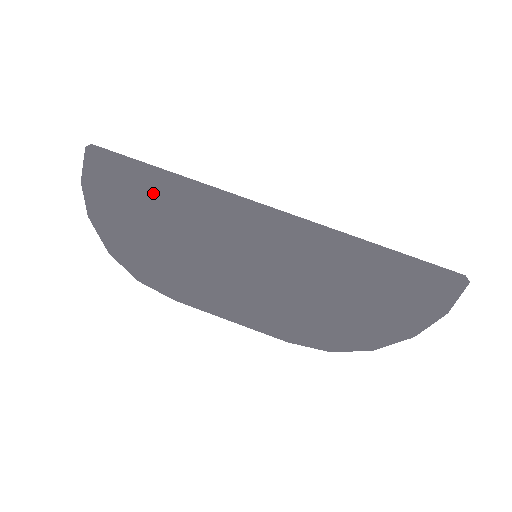
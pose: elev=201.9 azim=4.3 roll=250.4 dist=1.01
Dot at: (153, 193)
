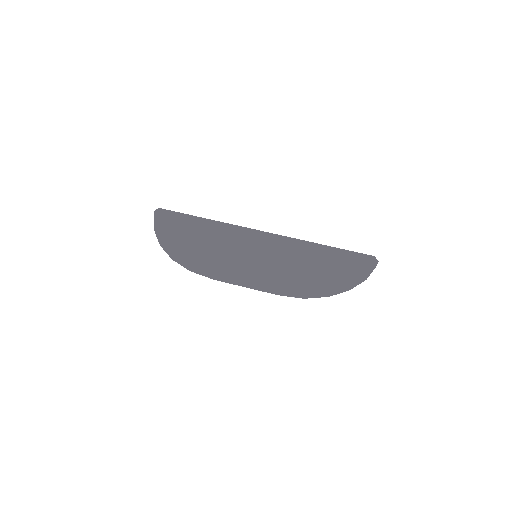
Dot at: (196, 228)
